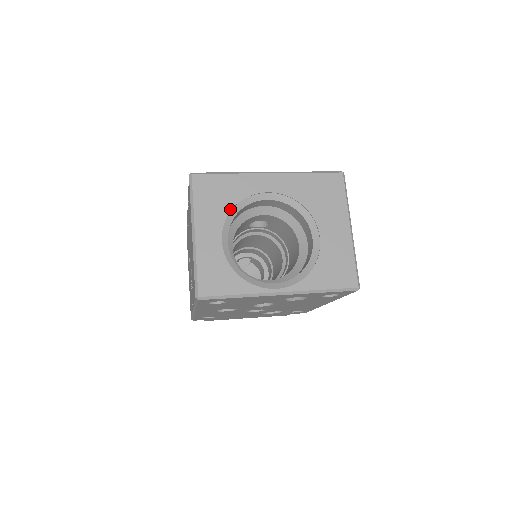
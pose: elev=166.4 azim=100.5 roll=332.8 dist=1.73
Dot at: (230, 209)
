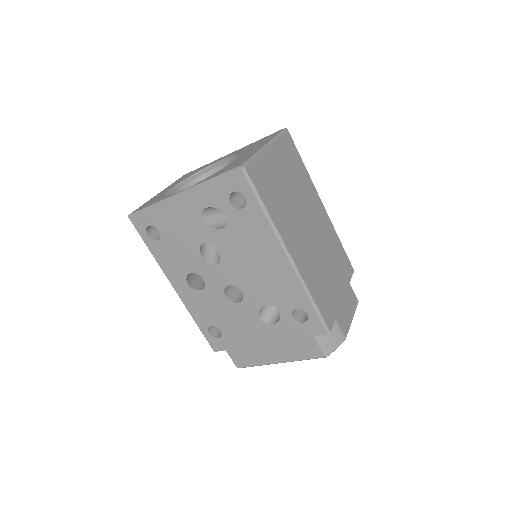
Dot at: (190, 176)
